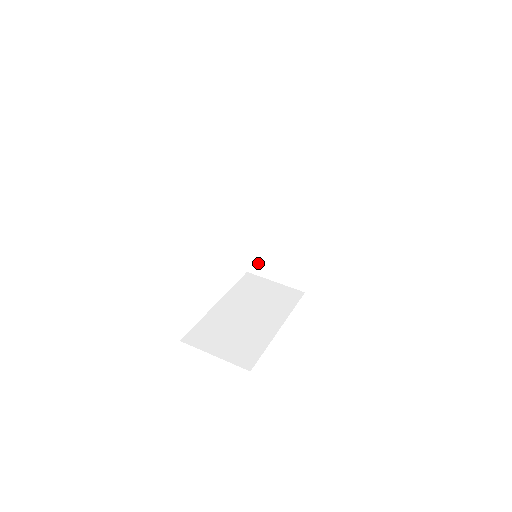
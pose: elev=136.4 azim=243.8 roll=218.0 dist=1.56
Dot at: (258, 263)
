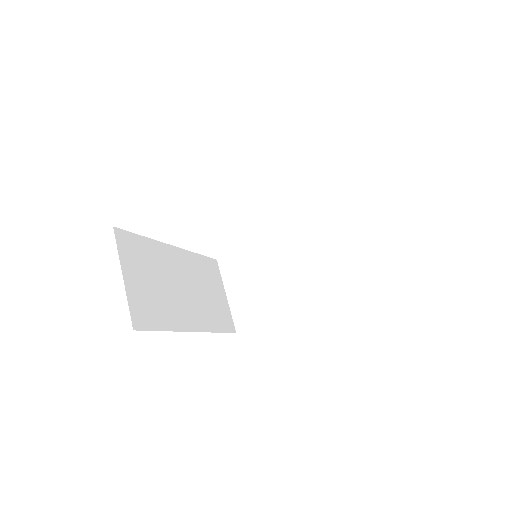
Dot at: occluded
